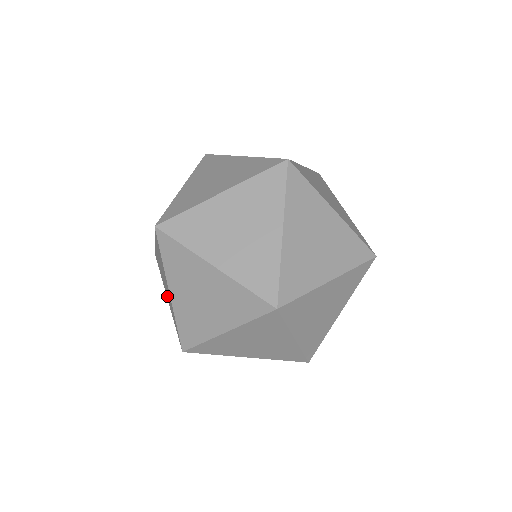
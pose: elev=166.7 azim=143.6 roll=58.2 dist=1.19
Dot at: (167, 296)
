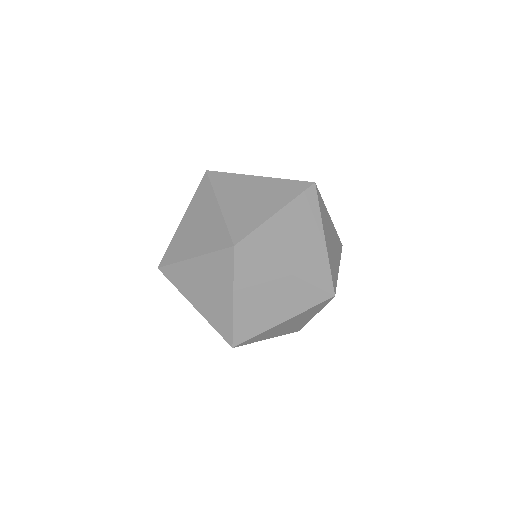
Dot at: occluded
